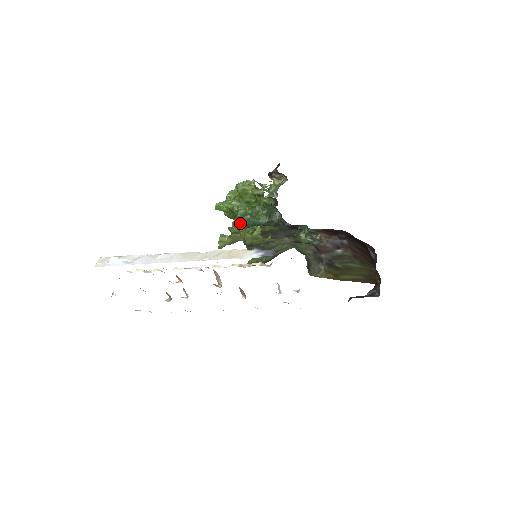
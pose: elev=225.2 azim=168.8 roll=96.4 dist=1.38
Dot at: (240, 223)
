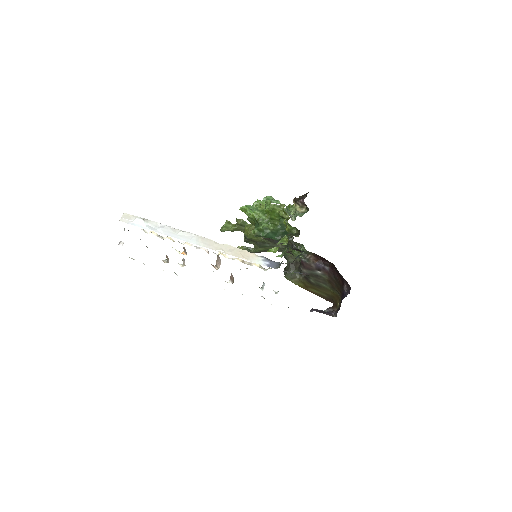
Dot at: (260, 233)
